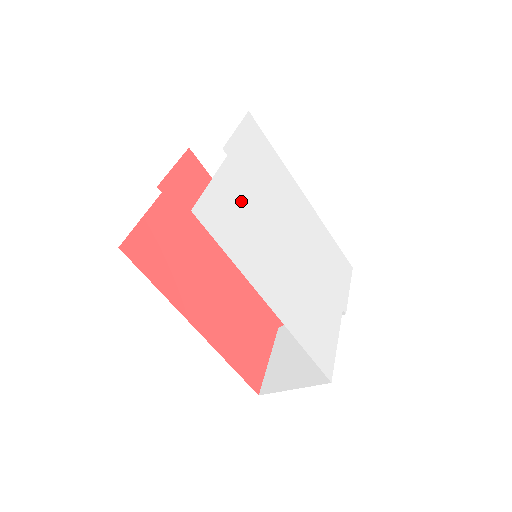
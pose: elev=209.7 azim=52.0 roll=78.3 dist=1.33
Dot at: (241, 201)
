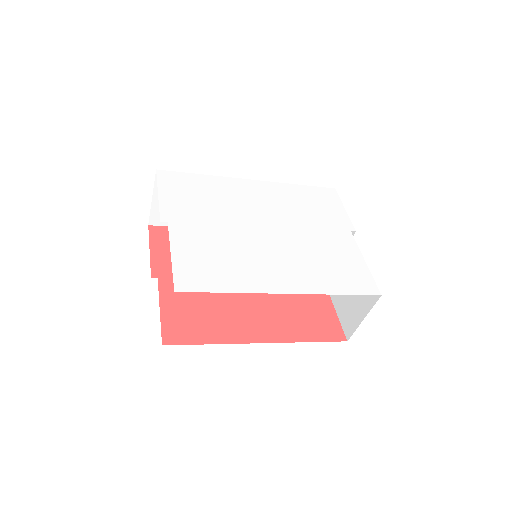
Dot at: (204, 243)
